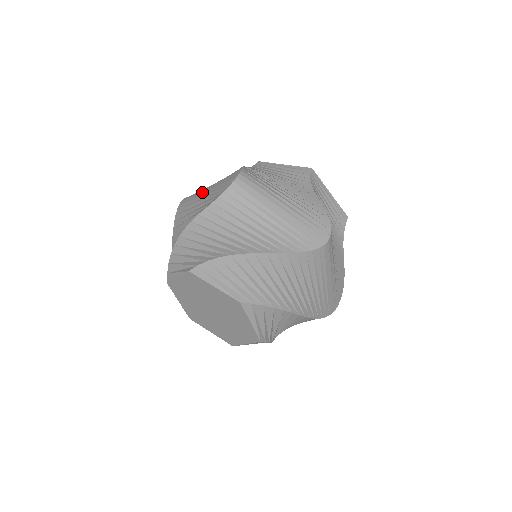
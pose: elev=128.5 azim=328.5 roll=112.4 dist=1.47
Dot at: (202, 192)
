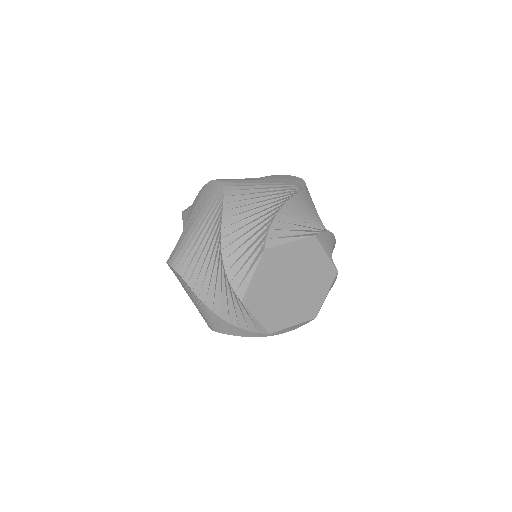
Dot at: (190, 228)
